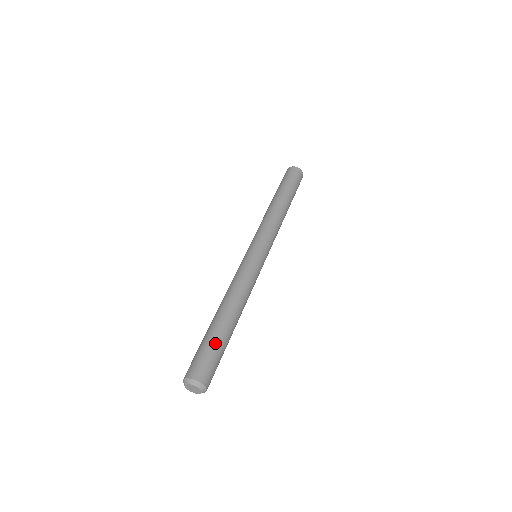
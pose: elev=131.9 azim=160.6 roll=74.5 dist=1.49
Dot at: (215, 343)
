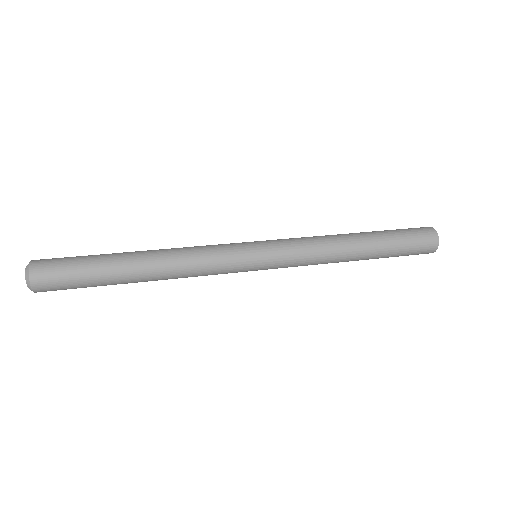
Dot at: (90, 270)
